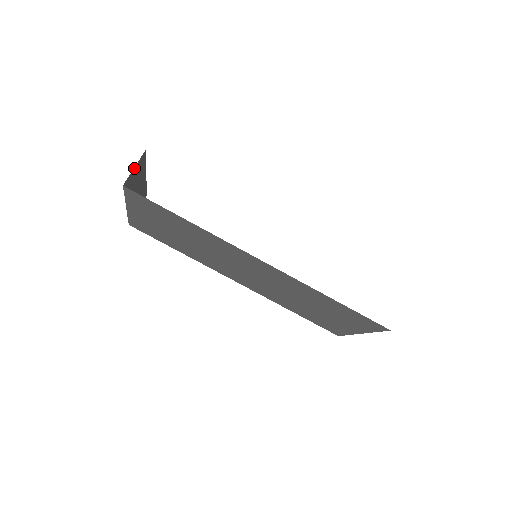
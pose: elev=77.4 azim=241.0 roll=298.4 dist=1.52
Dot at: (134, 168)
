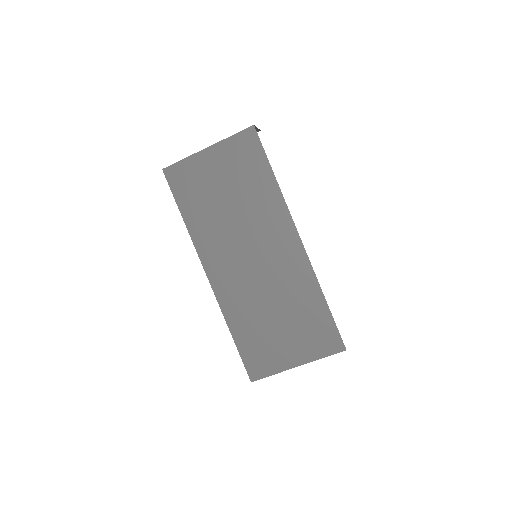
Dot at: (256, 128)
